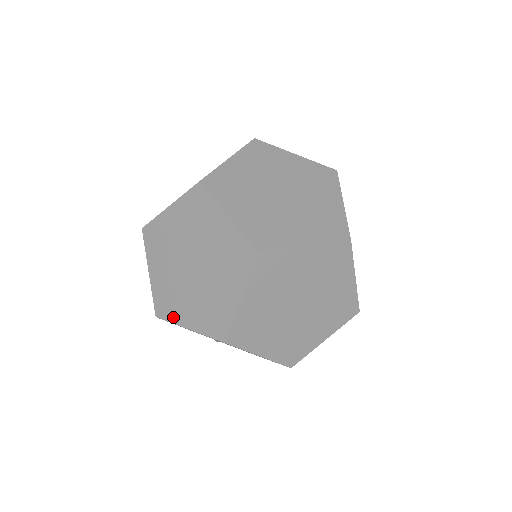
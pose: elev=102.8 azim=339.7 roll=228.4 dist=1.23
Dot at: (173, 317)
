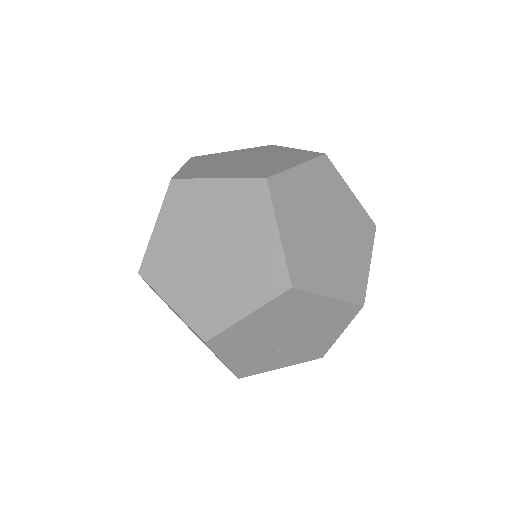
Dot at: (223, 322)
